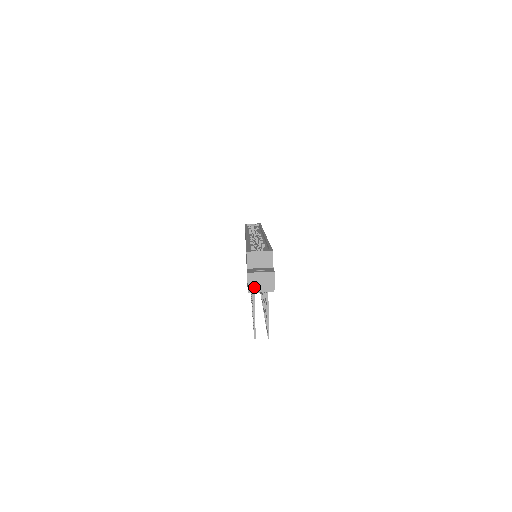
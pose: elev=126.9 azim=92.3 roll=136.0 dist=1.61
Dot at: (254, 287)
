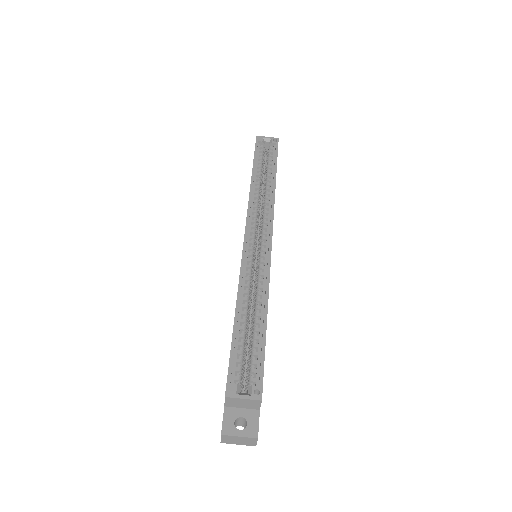
Dot at: (229, 442)
